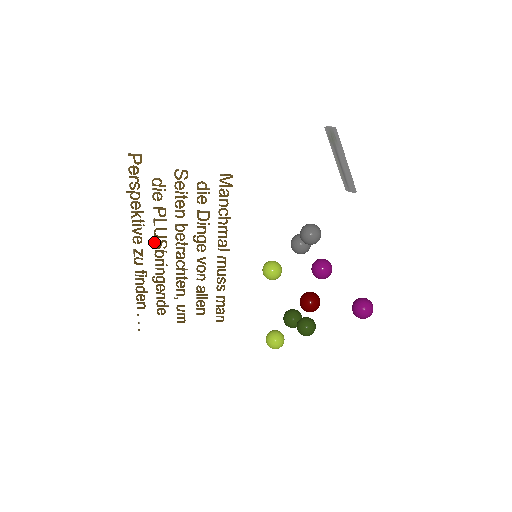
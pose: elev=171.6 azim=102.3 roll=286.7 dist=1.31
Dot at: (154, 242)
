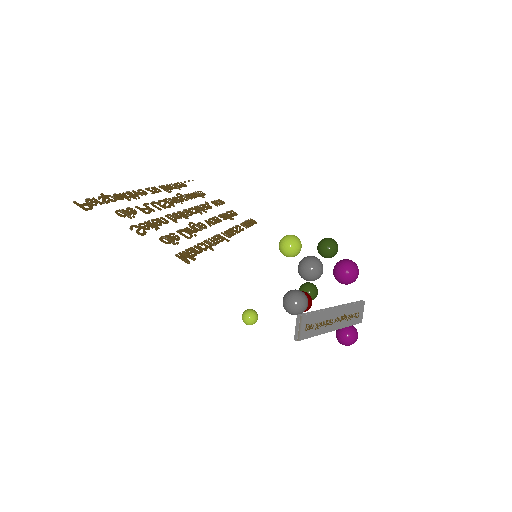
Dot at: occluded
